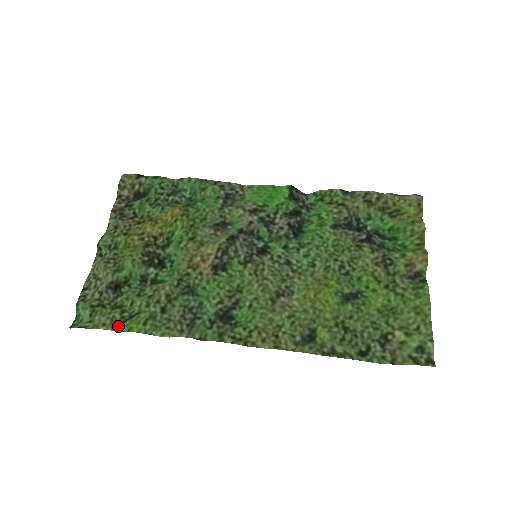
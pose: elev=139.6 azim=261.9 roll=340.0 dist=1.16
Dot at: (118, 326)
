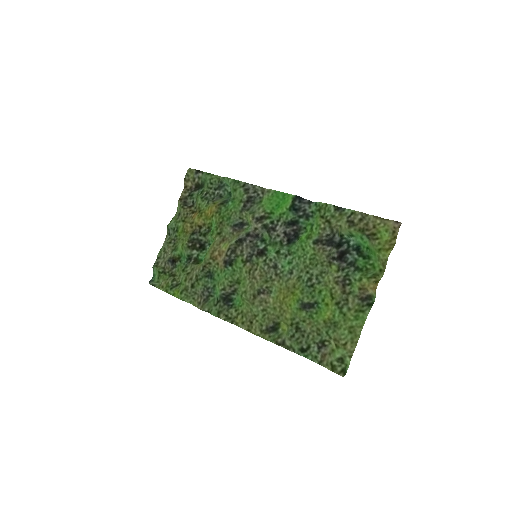
Dot at: (169, 290)
